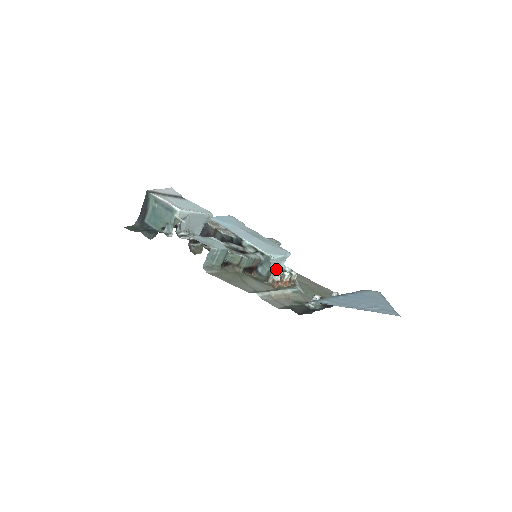
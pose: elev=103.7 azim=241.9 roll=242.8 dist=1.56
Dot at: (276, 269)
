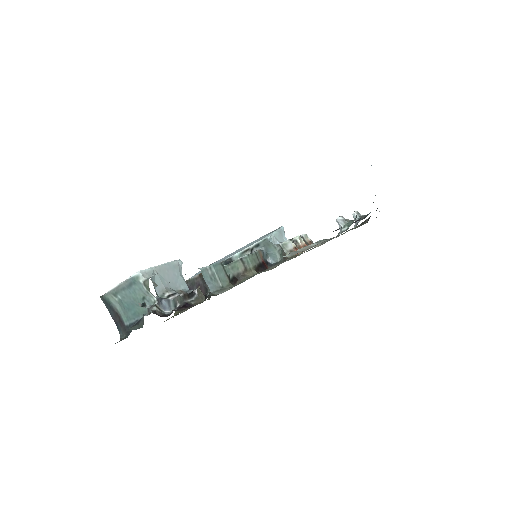
Dot at: occluded
